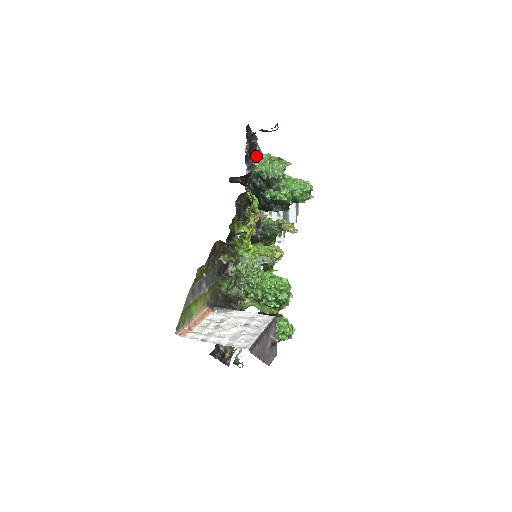
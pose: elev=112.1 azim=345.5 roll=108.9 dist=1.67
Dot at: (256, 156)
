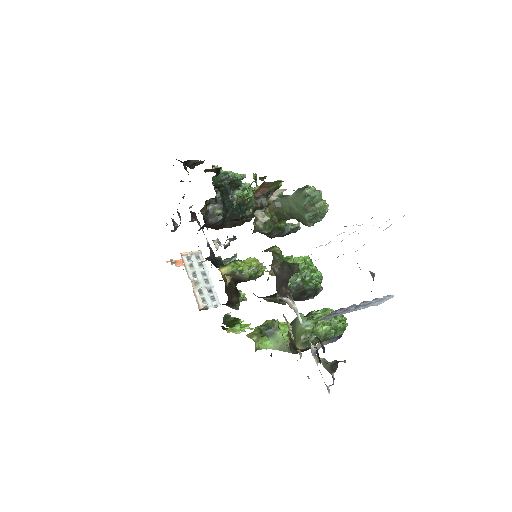
Dot at: occluded
